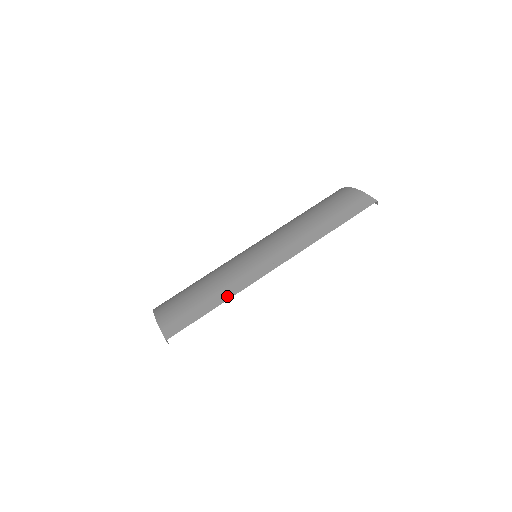
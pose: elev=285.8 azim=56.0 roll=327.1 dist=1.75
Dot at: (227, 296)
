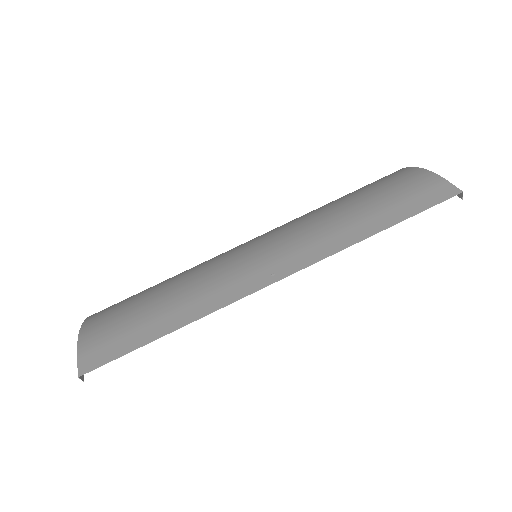
Dot at: (189, 317)
